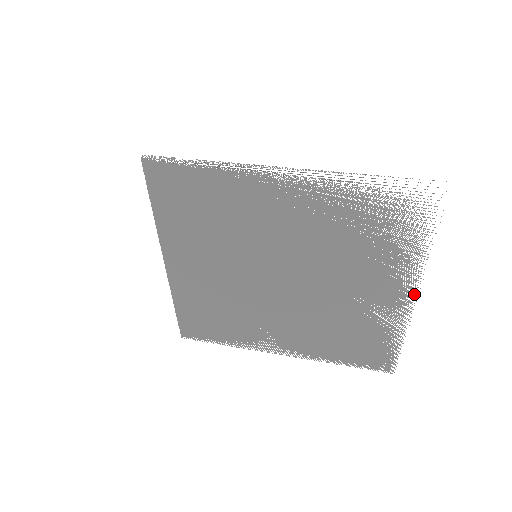
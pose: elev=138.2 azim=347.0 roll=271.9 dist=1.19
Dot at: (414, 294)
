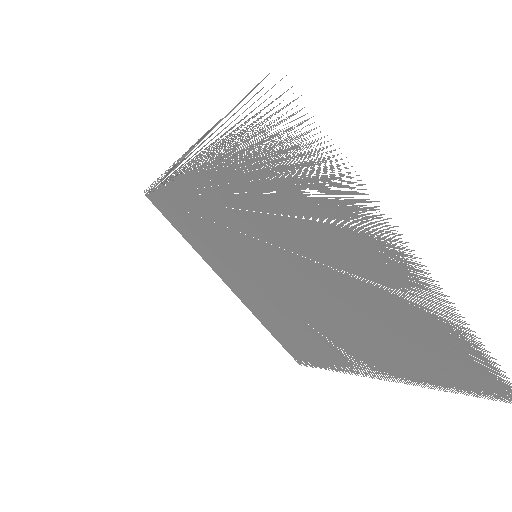
Dot at: occluded
